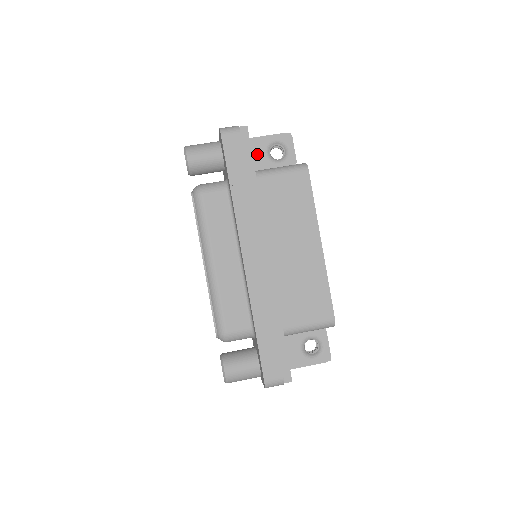
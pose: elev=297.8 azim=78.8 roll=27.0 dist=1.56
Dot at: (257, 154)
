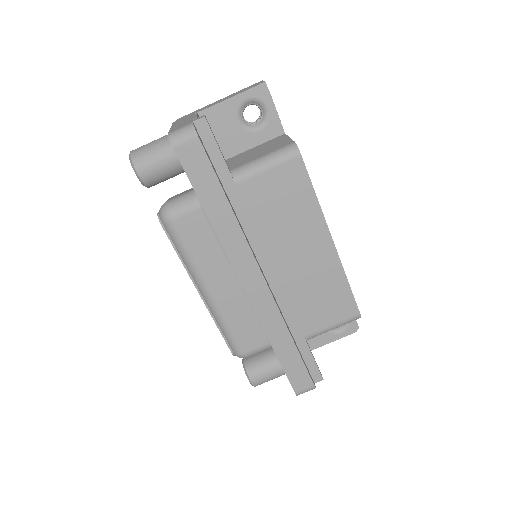
Dot at: (226, 126)
